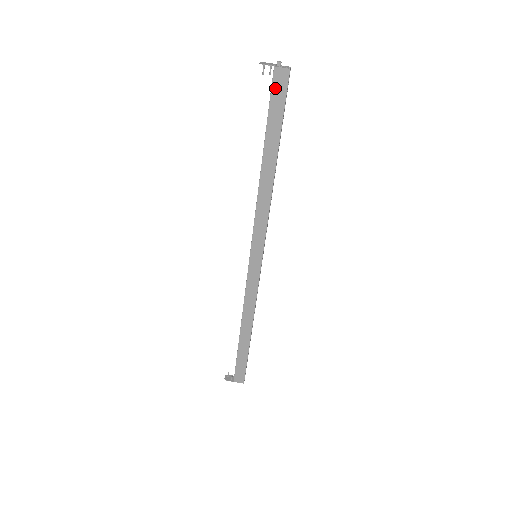
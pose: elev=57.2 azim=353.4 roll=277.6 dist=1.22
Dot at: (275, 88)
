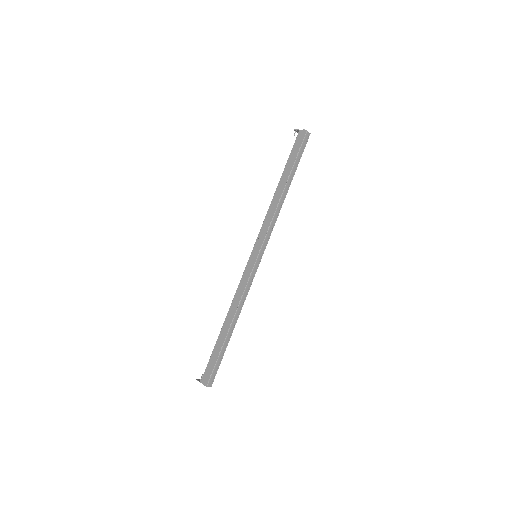
Dot at: (297, 141)
